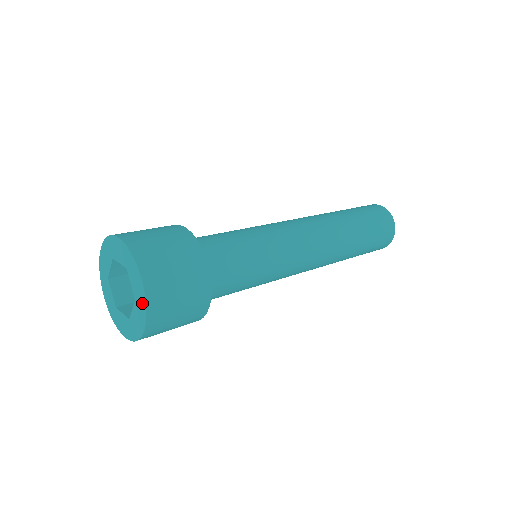
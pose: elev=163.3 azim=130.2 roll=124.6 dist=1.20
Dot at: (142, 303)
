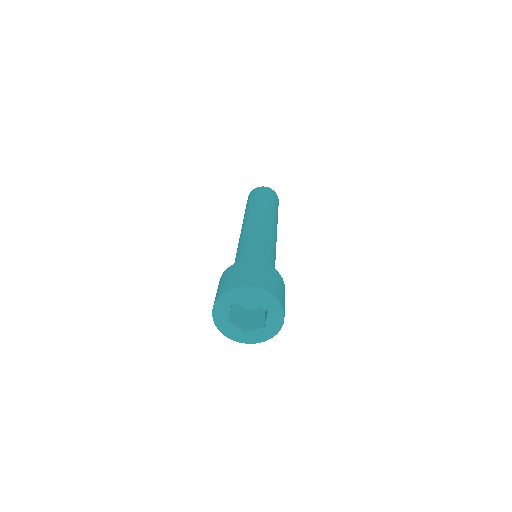
Dot at: (277, 307)
